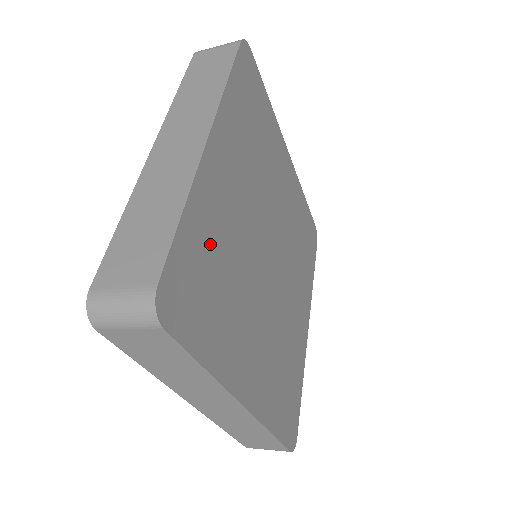
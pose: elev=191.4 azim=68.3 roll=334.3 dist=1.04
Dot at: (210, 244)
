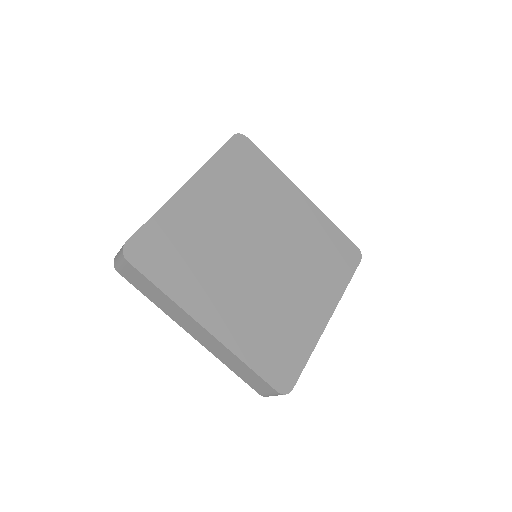
Dot at: (178, 233)
